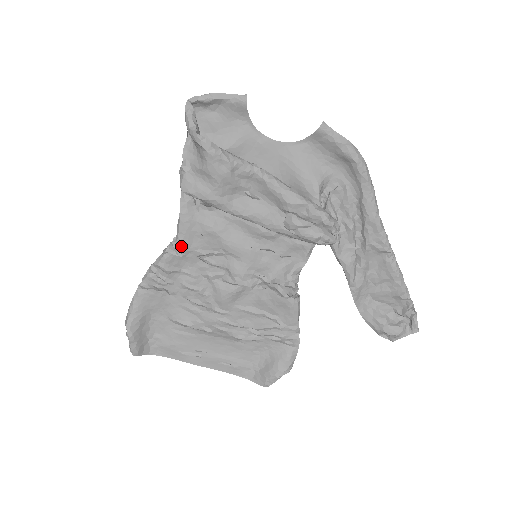
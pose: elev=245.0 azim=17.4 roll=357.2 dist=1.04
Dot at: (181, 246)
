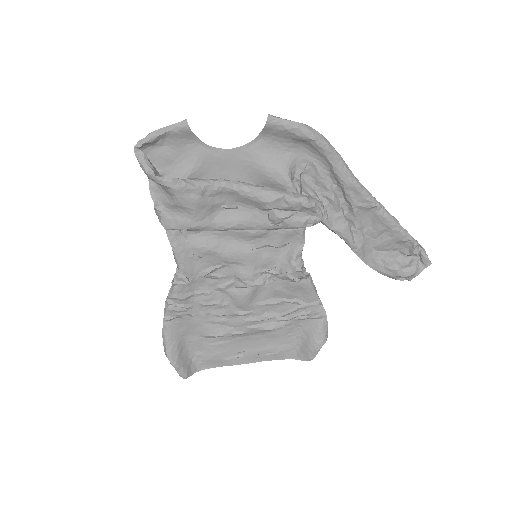
Dot at: (185, 274)
